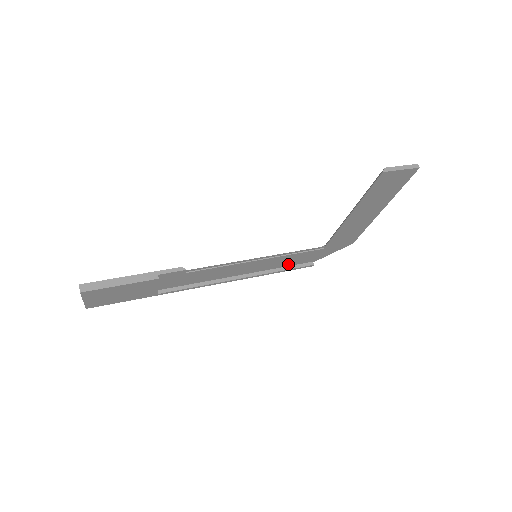
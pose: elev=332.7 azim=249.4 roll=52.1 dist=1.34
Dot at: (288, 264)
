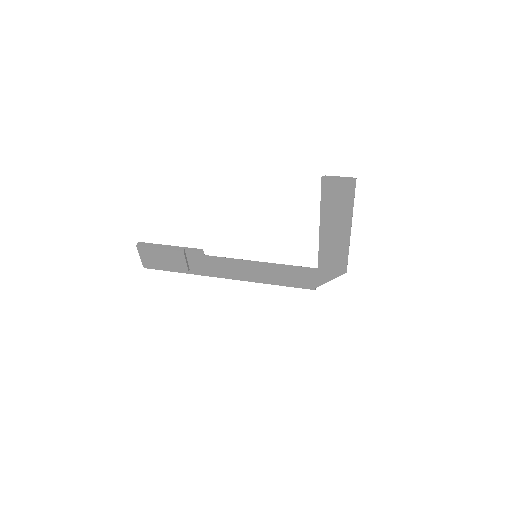
Dot at: (291, 280)
